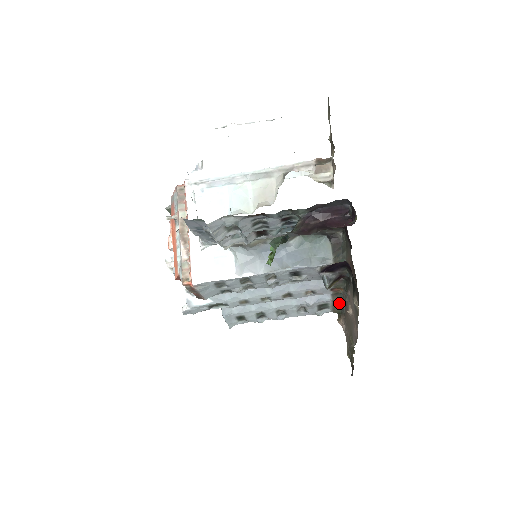
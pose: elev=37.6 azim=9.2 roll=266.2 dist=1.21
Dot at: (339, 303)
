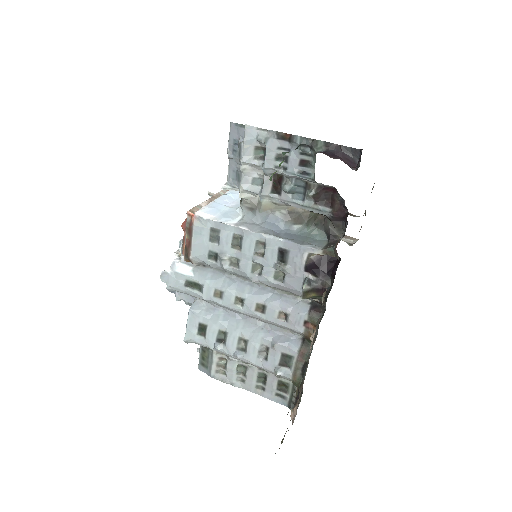
Dot at: (304, 363)
